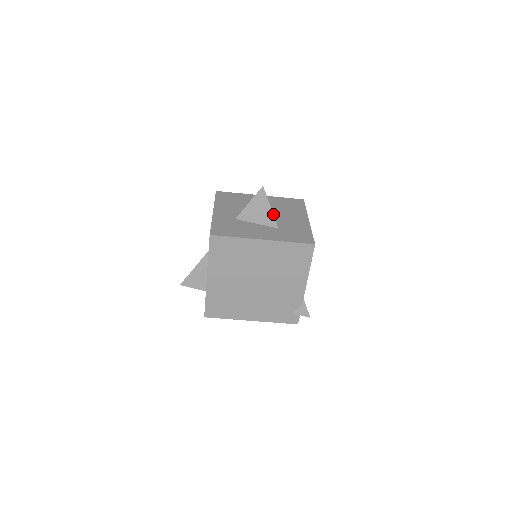
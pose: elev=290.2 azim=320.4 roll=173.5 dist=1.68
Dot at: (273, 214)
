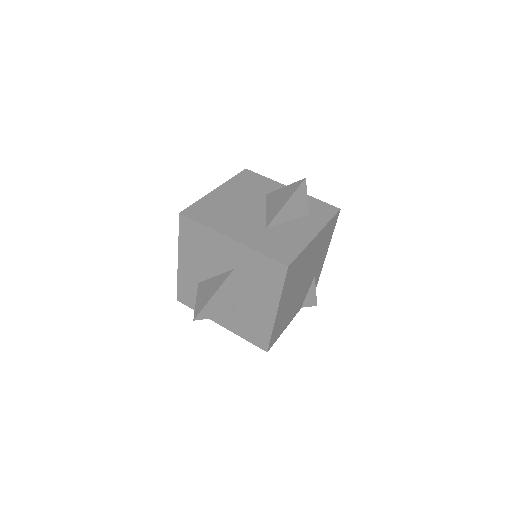
Dot at: (238, 288)
